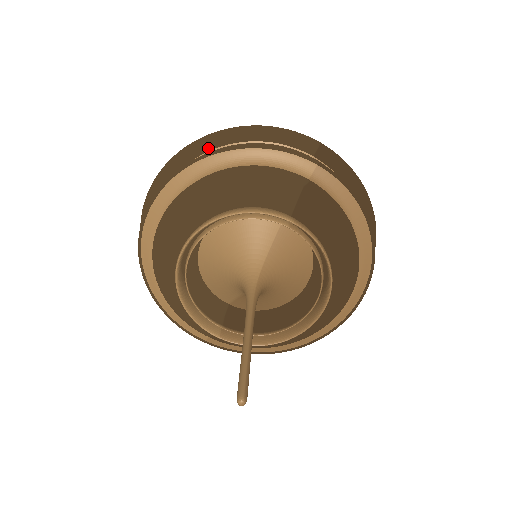
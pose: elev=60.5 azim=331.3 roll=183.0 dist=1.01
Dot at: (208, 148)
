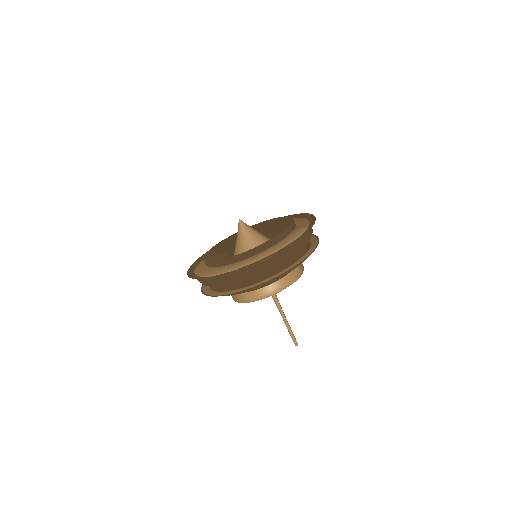
Dot at: occluded
